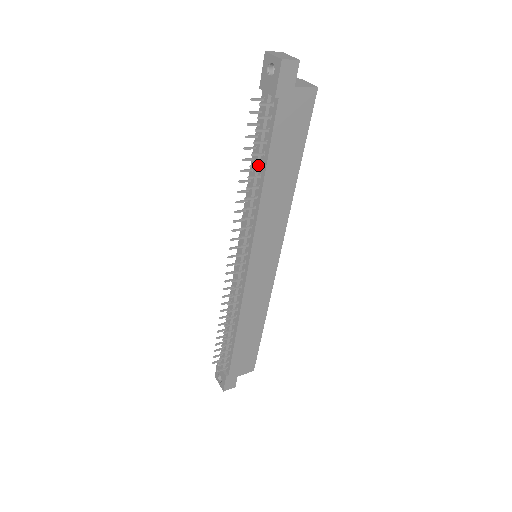
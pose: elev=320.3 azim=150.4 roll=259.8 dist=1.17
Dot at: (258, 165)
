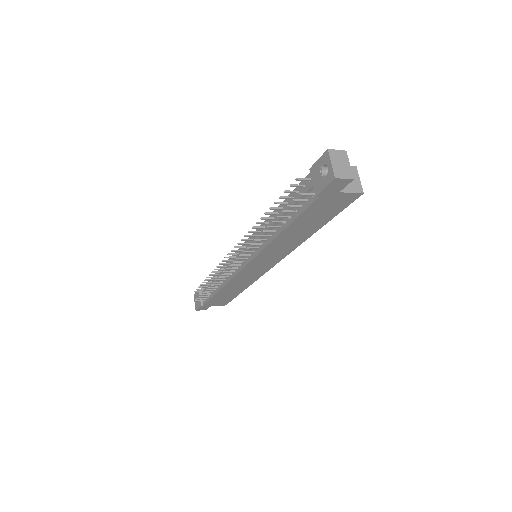
Dot at: (281, 222)
